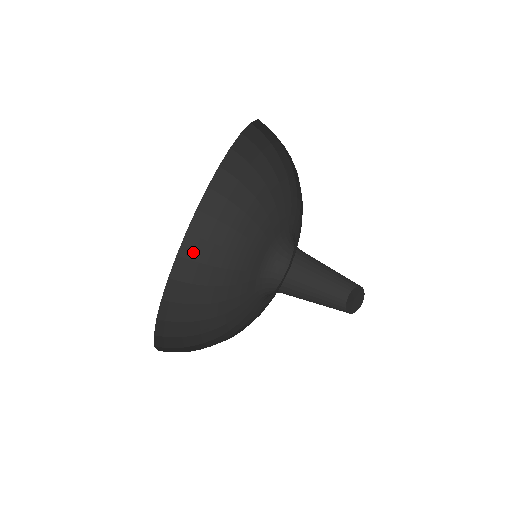
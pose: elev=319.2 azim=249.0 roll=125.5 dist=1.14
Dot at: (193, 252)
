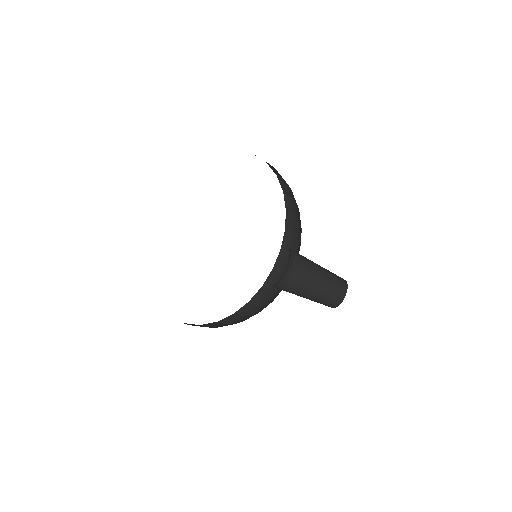
Dot at: (231, 321)
